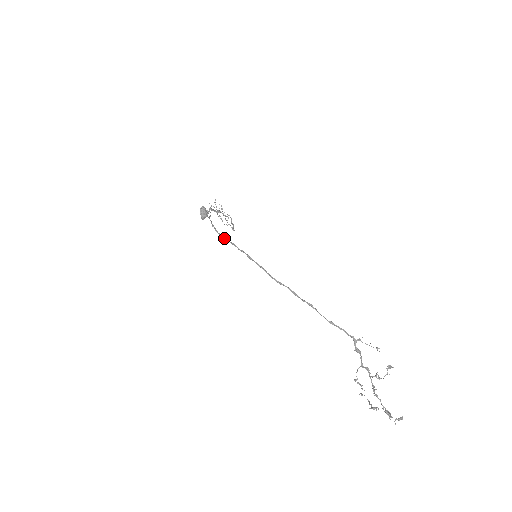
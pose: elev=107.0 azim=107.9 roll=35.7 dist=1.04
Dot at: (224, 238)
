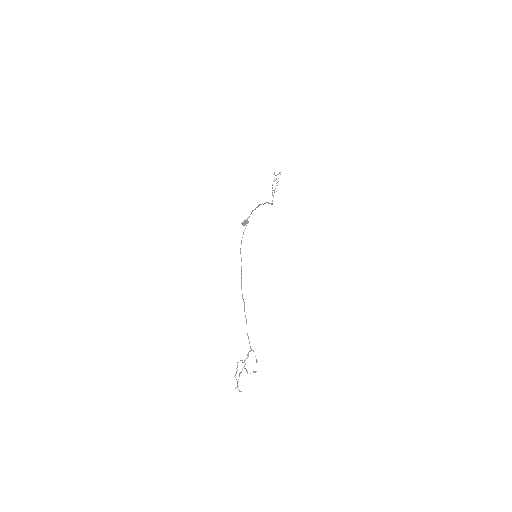
Dot at: occluded
